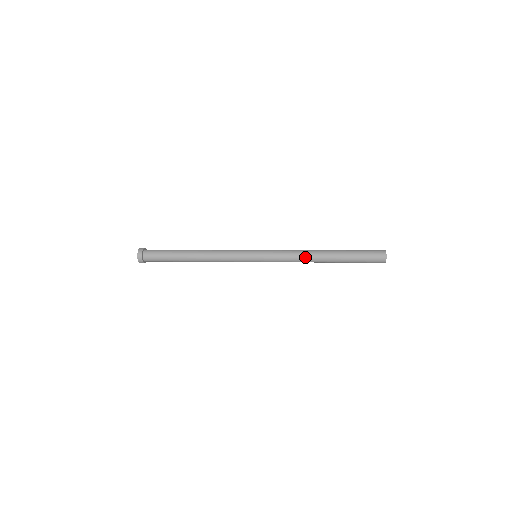
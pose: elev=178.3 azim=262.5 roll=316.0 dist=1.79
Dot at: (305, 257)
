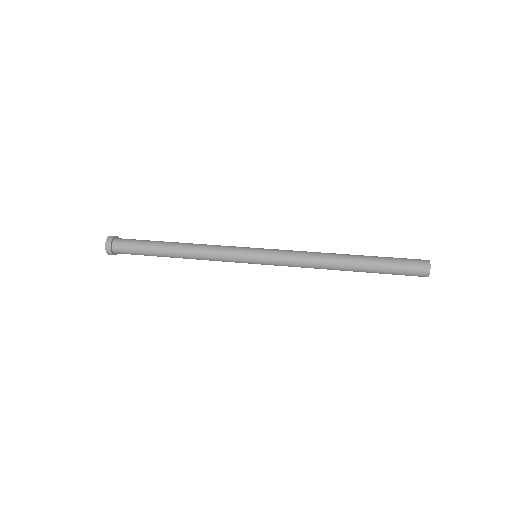
Dot at: (320, 268)
